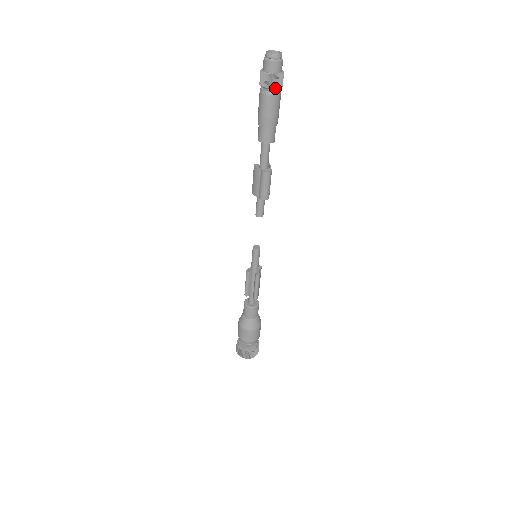
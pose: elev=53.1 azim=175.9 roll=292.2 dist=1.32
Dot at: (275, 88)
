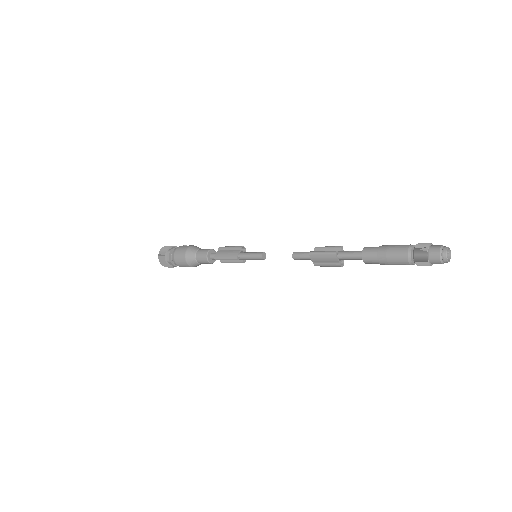
Dot at: (419, 265)
